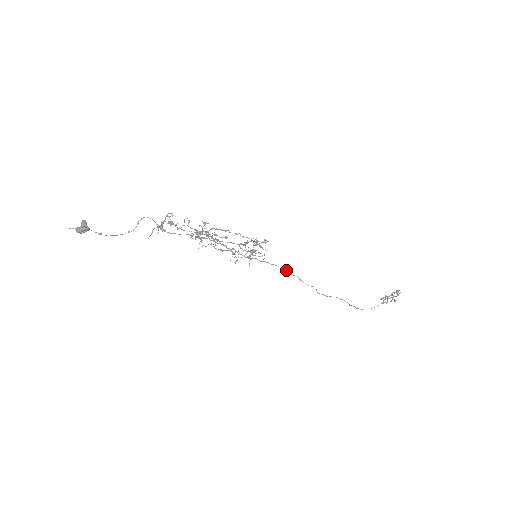
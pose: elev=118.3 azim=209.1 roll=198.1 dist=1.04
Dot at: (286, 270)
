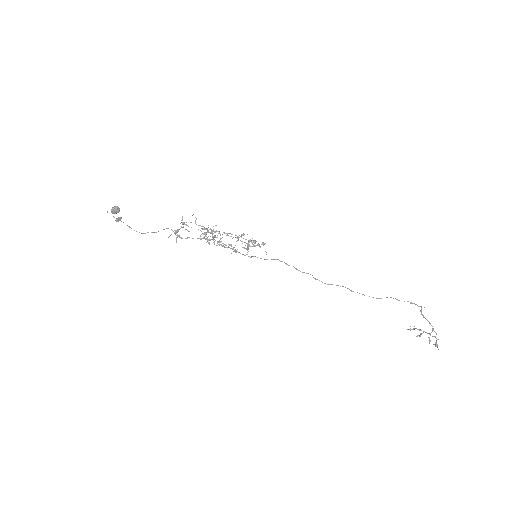
Dot at: (282, 261)
